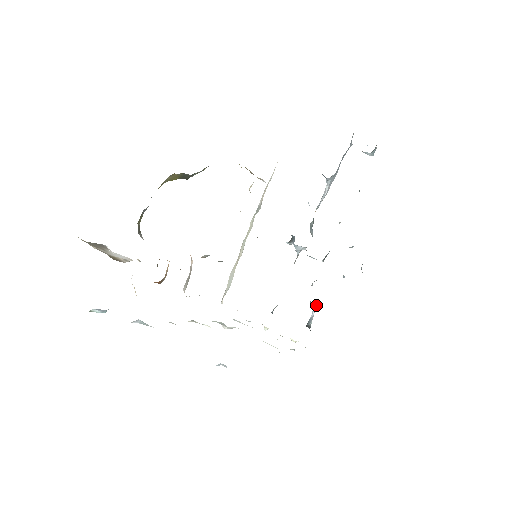
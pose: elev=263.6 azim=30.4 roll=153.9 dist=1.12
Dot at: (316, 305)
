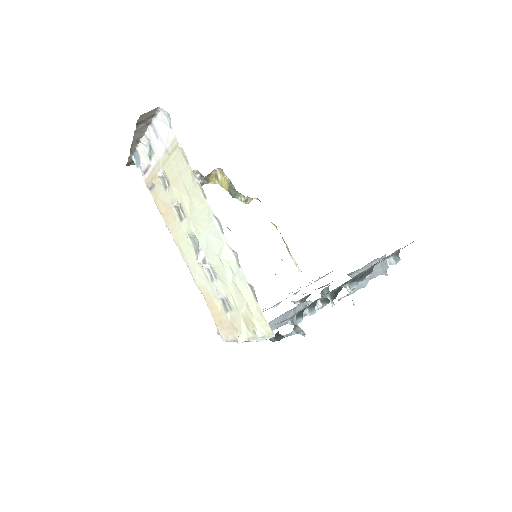
Dot at: (298, 328)
